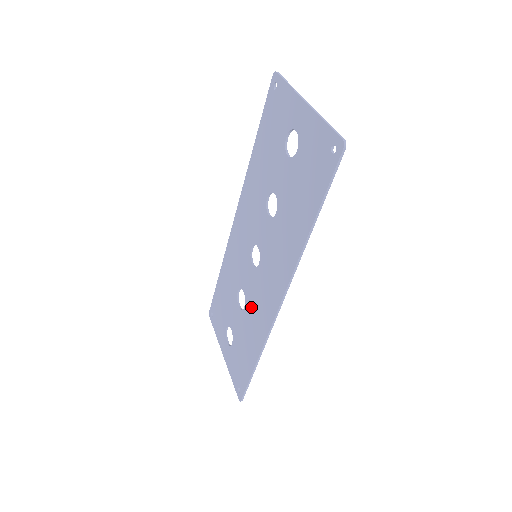
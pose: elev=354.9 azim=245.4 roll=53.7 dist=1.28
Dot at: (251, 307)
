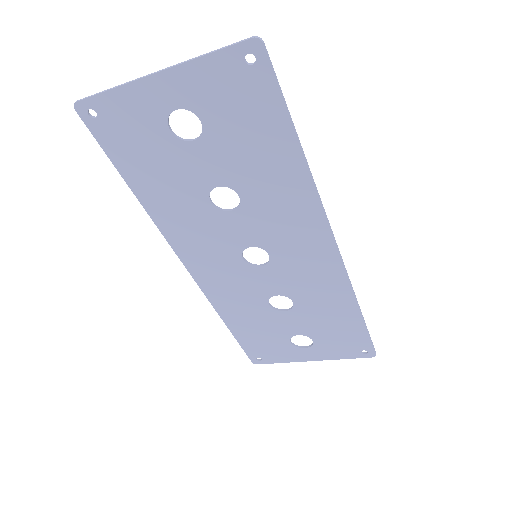
Dot at: (302, 291)
